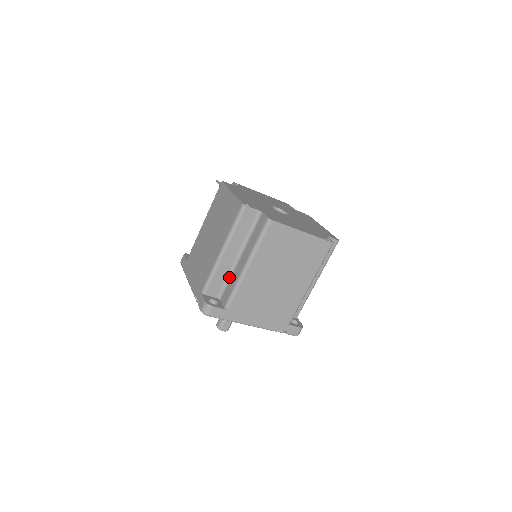
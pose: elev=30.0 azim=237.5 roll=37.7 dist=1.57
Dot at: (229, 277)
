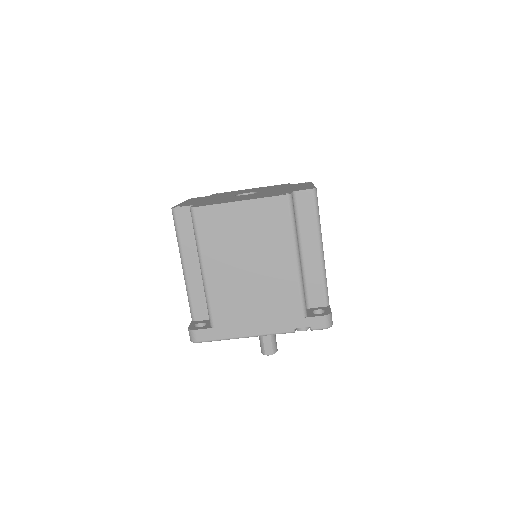
Dot at: occluded
